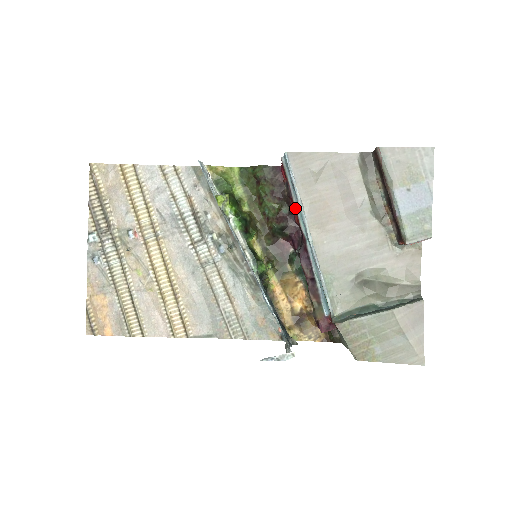
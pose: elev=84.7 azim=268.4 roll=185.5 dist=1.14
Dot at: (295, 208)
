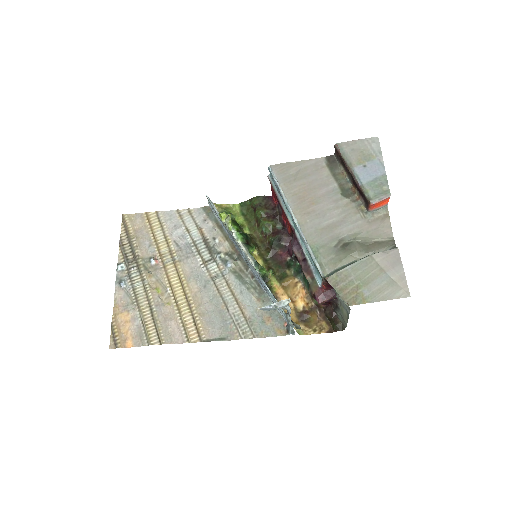
Dot at: (283, 208)
